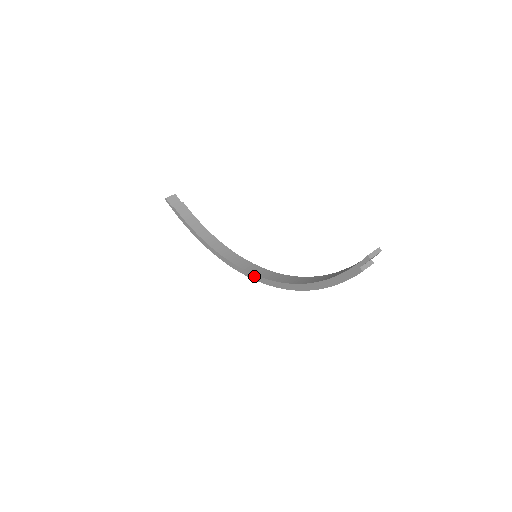
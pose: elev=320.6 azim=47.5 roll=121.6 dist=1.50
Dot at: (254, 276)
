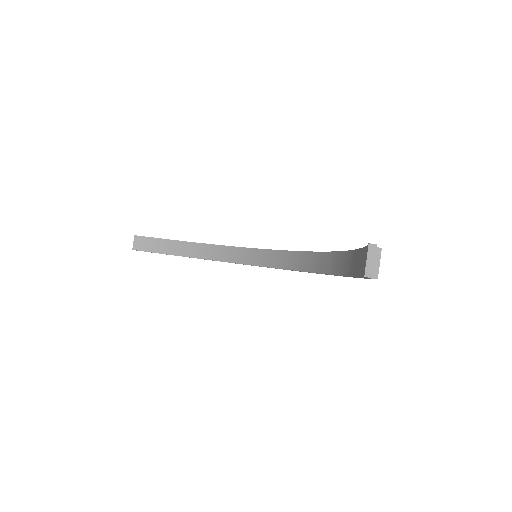
Dot at: occluded
